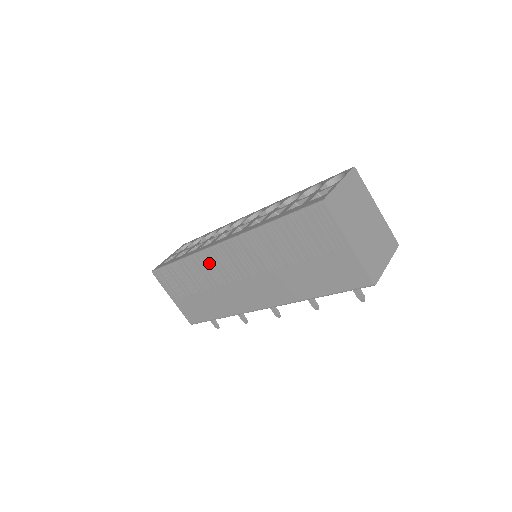
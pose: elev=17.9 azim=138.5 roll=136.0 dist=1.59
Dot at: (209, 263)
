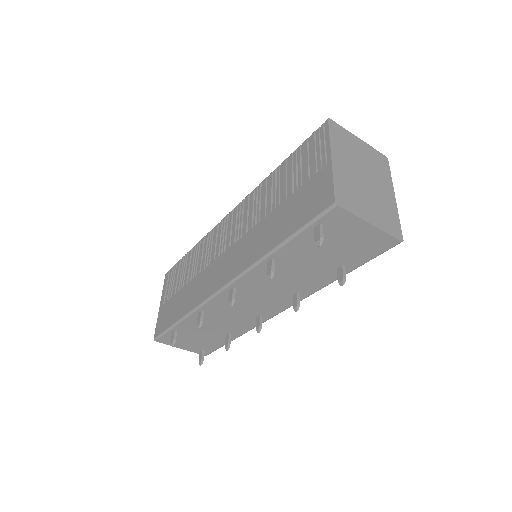
Dot at: (211, 240)
